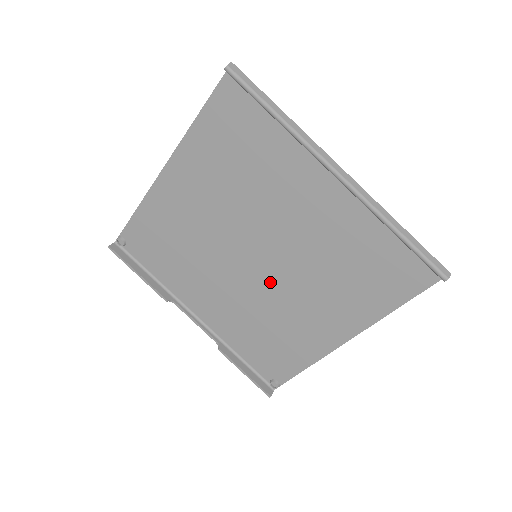
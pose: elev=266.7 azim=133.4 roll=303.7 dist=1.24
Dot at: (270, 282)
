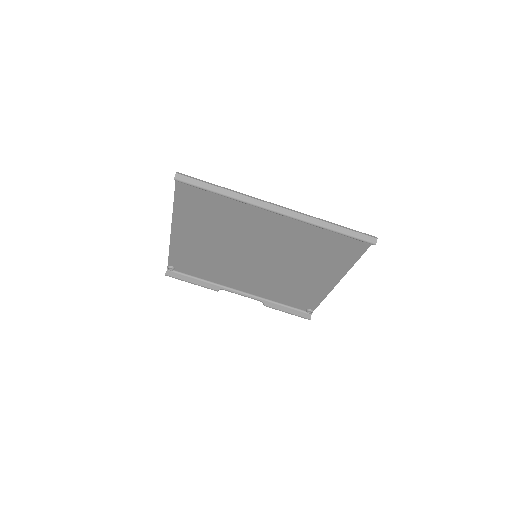
Dot at: (273, 266)
